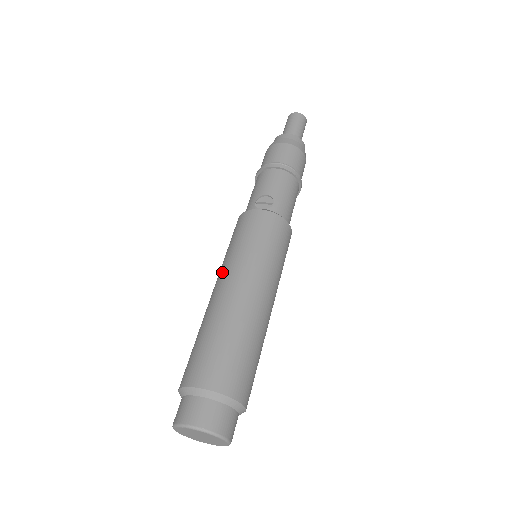
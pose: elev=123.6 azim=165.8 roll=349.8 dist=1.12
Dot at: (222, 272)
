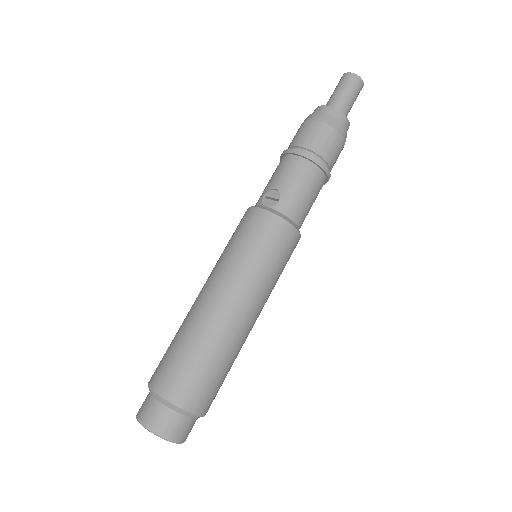
Dot at: (210, 274)
